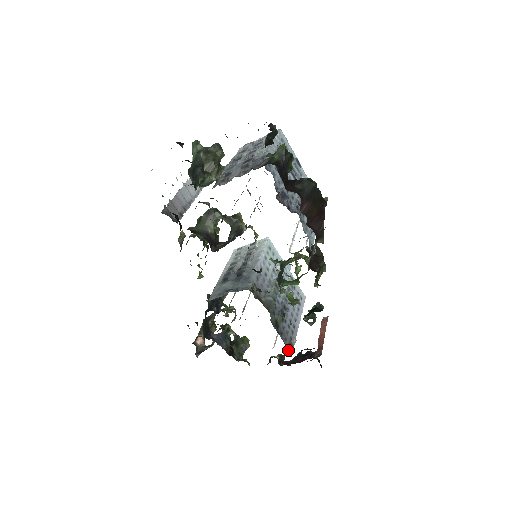
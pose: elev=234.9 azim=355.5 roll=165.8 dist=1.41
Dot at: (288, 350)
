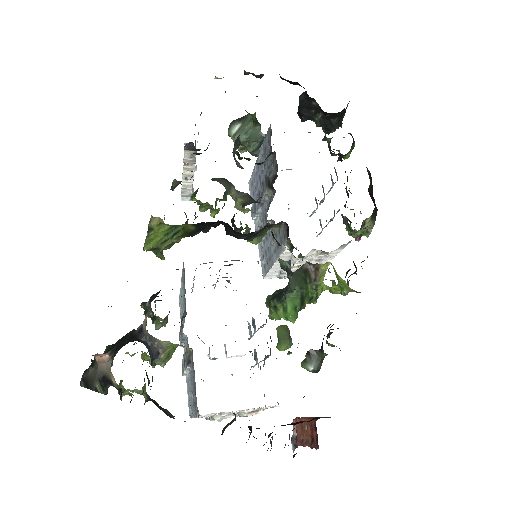
Dot at: occluded
